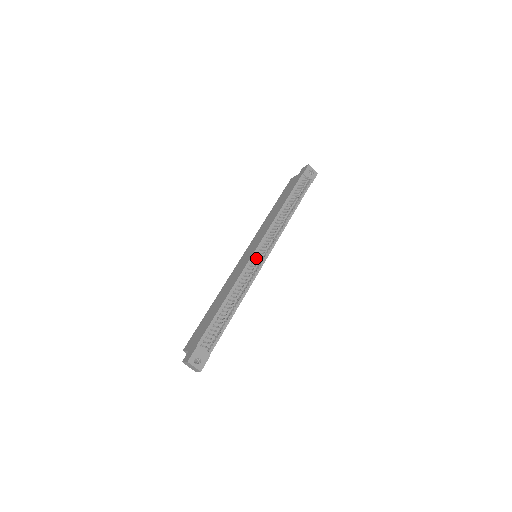
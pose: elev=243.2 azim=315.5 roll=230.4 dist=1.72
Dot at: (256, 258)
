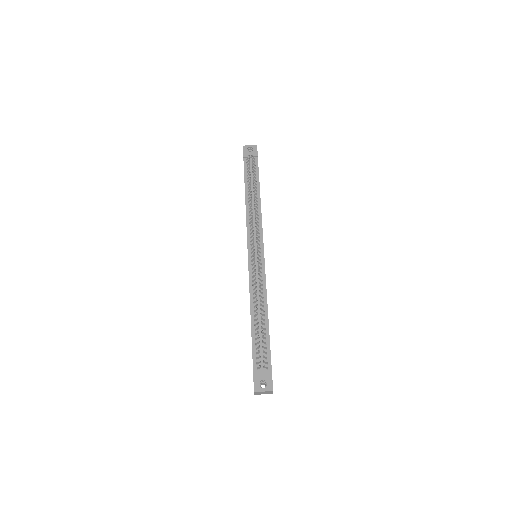
Dot at: (253, 258)
